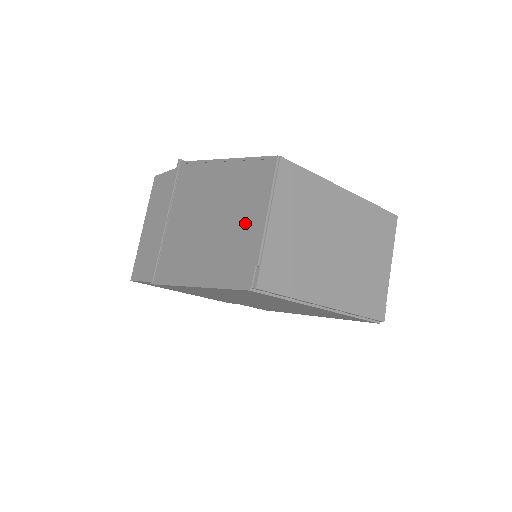
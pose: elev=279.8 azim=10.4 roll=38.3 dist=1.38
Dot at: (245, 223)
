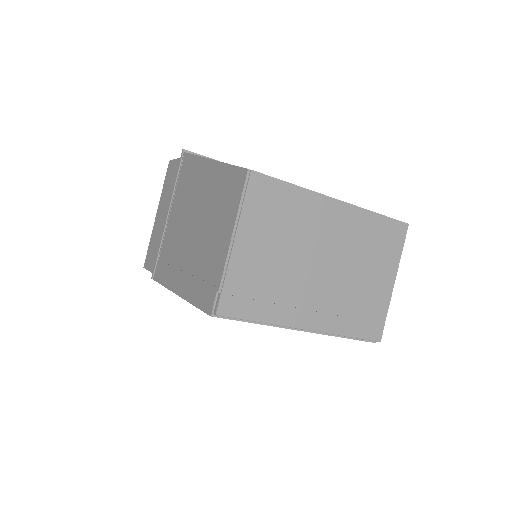
Dot at: (216, 239)
